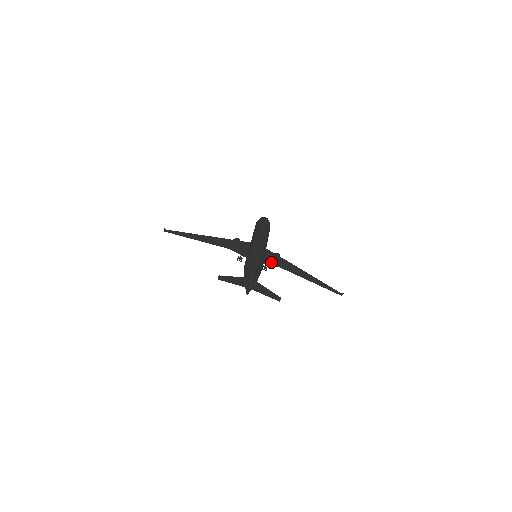
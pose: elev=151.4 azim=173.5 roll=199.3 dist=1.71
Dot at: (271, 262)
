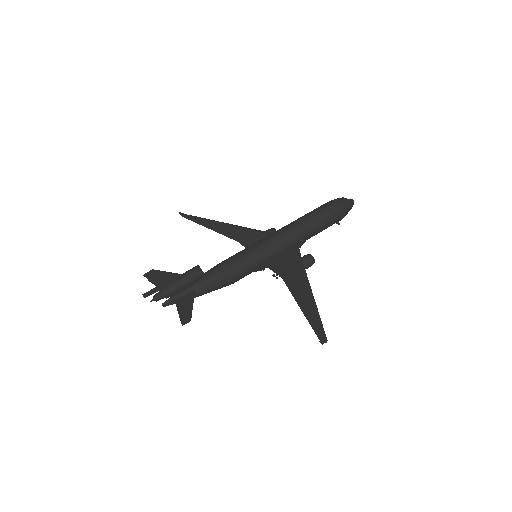
Dot at: (279, 267)
